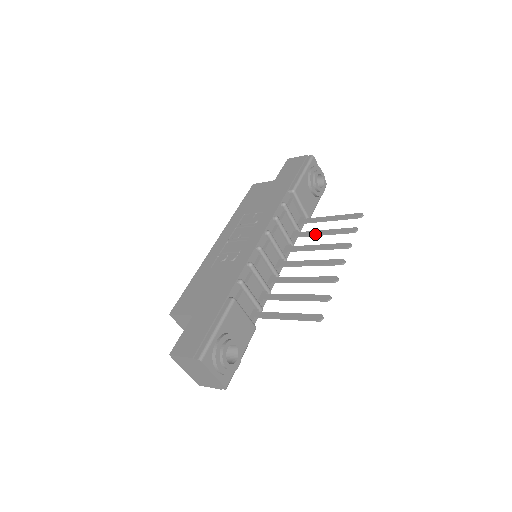
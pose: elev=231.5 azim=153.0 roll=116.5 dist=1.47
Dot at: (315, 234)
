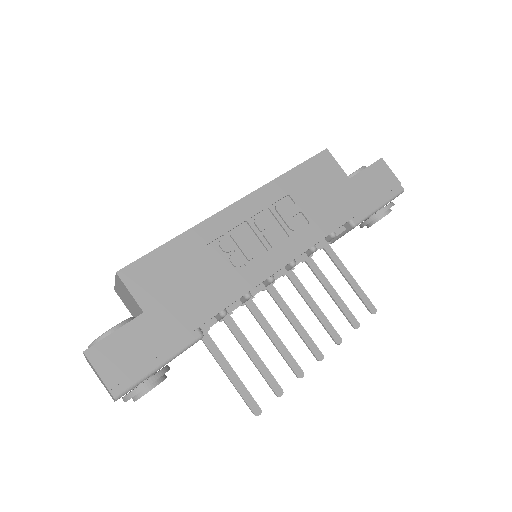
Dot at: (324, 284)
